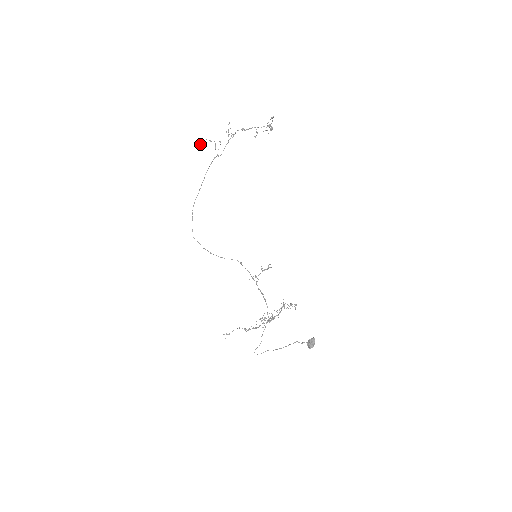
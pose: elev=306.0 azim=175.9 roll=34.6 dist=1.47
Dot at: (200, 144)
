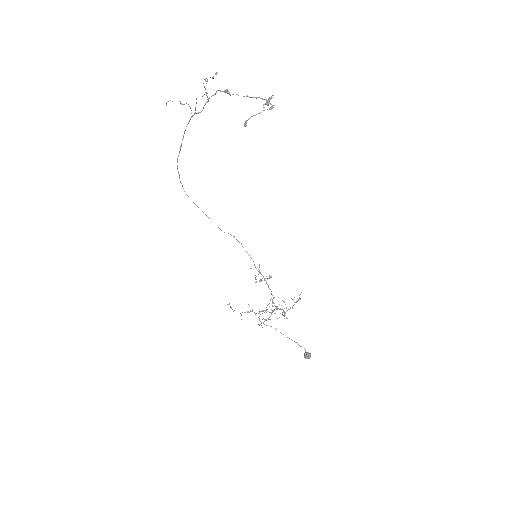
Dot at: (166, 103)
